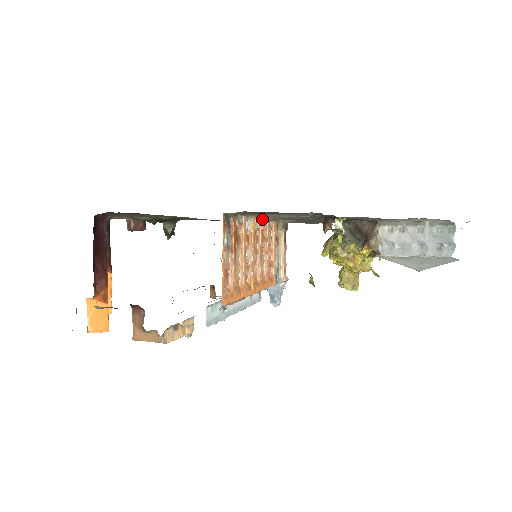
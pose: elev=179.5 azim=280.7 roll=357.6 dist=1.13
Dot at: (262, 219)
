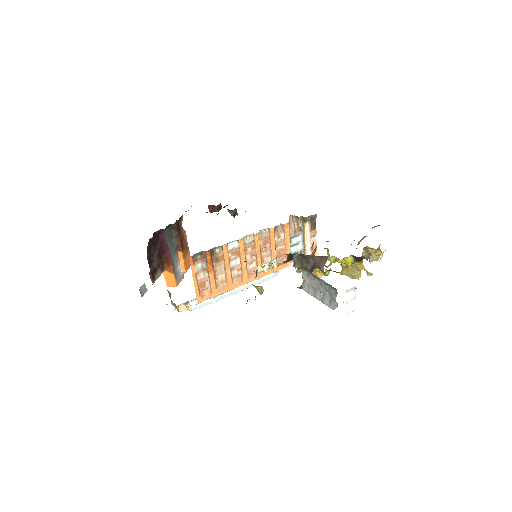
Dot at: (264, 229)
